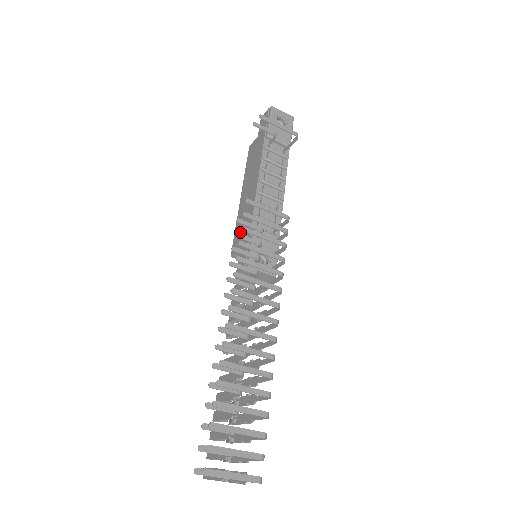
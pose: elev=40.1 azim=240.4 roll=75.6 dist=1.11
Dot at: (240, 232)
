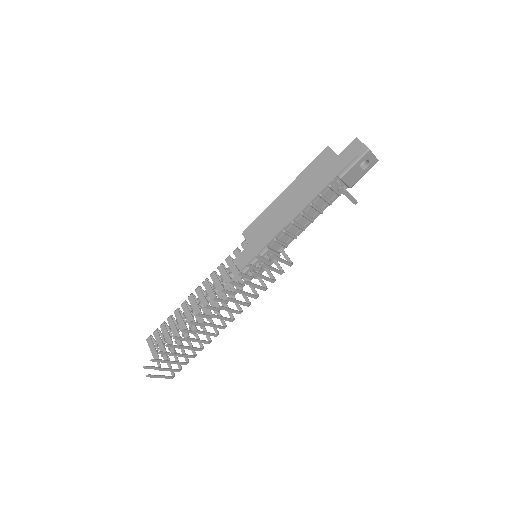
Dot at: (260, 229)
